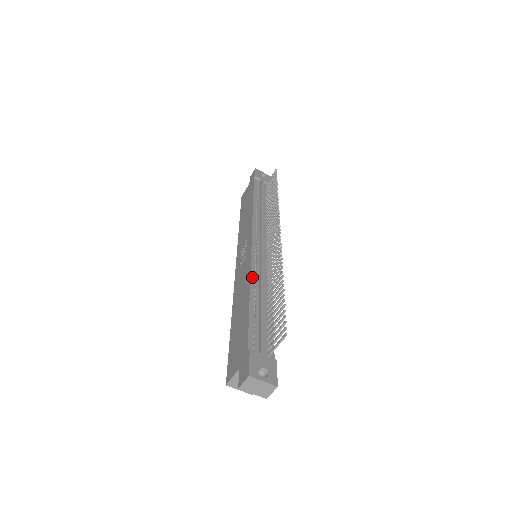
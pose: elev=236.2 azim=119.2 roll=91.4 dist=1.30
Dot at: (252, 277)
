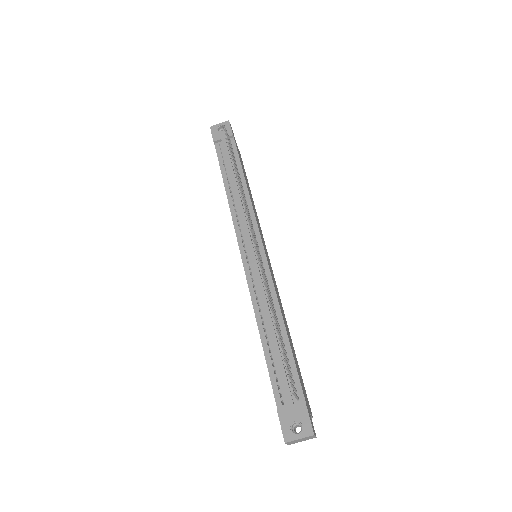
Dot at: (255, 307)
